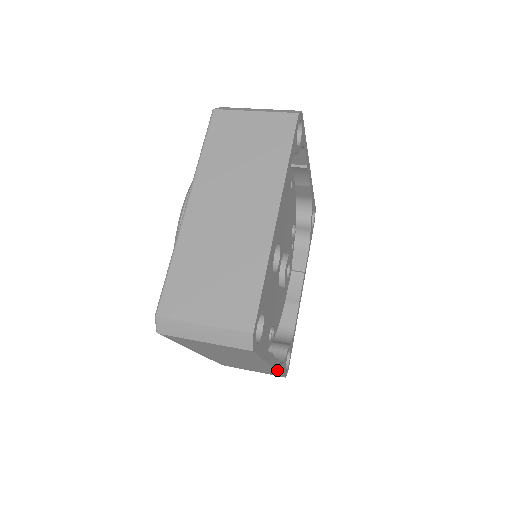
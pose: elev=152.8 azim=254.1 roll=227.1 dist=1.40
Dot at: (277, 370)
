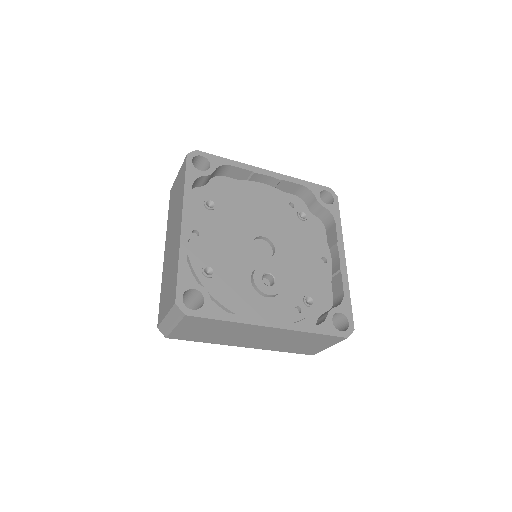
Dot at: (180, 245)
